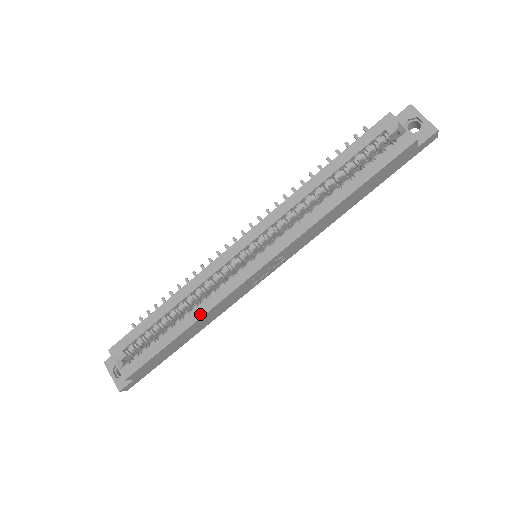
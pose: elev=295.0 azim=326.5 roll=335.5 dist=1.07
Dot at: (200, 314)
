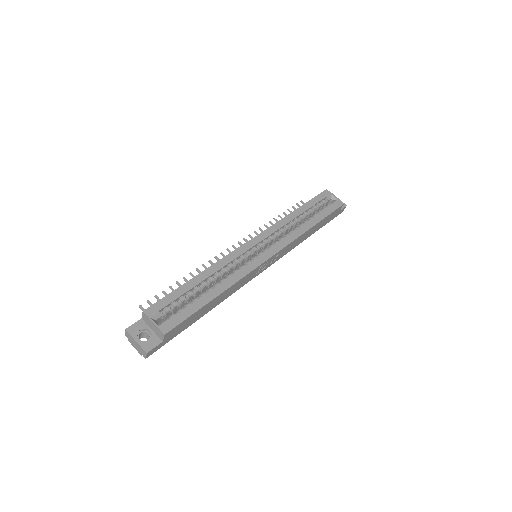
Dot at: (230, 284)
